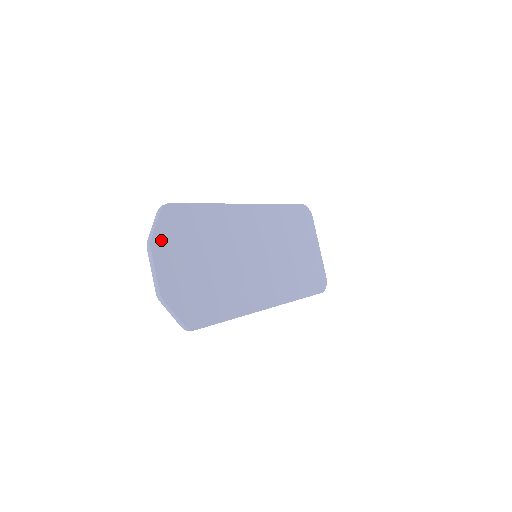
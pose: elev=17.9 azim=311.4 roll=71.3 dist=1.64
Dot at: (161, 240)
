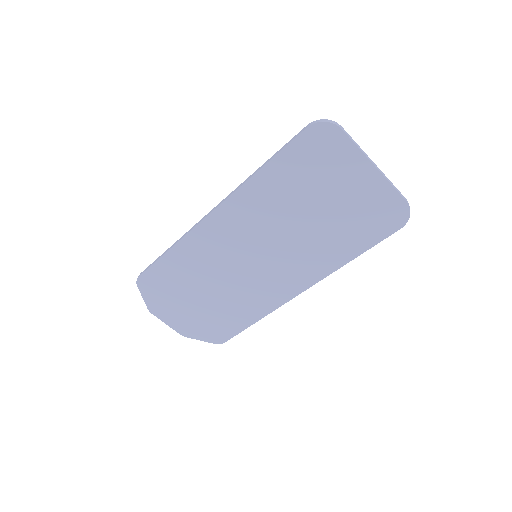
Dot at: (155, 305)
